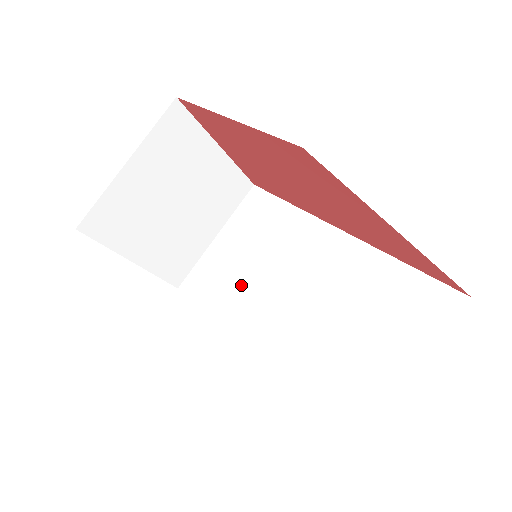
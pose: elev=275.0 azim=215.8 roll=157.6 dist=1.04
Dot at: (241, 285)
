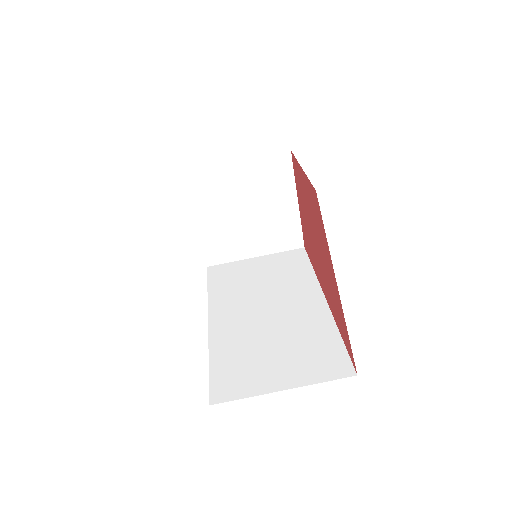
Dot at: (240, 286)
